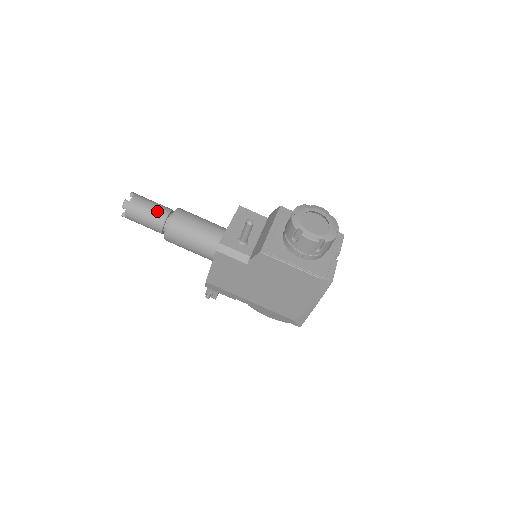
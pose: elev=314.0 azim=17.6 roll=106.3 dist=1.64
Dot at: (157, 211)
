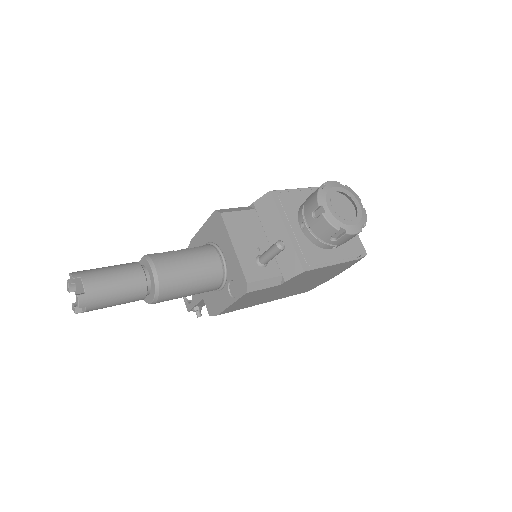
Dot at: (130, 282)
